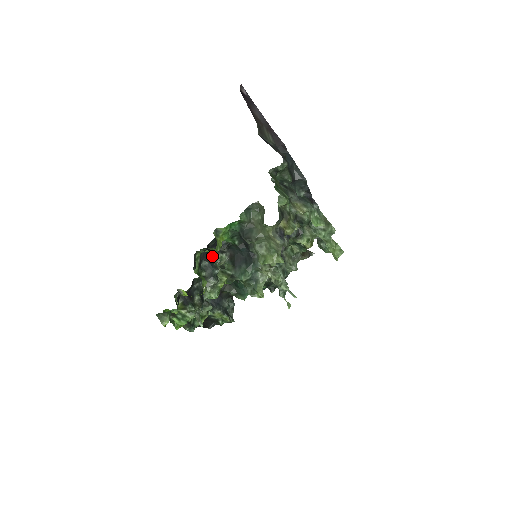
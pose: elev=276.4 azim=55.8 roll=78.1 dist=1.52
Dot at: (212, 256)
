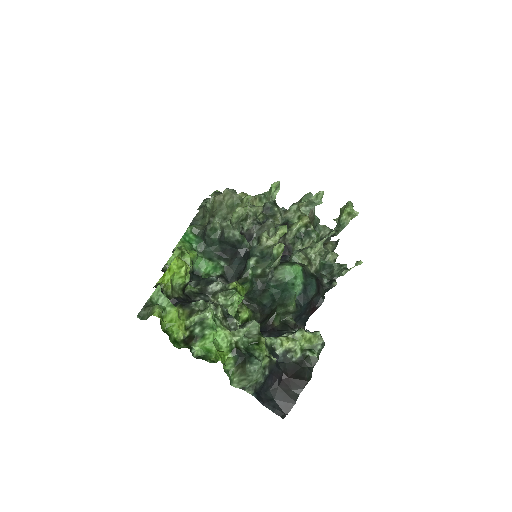
Dot at: occluded
